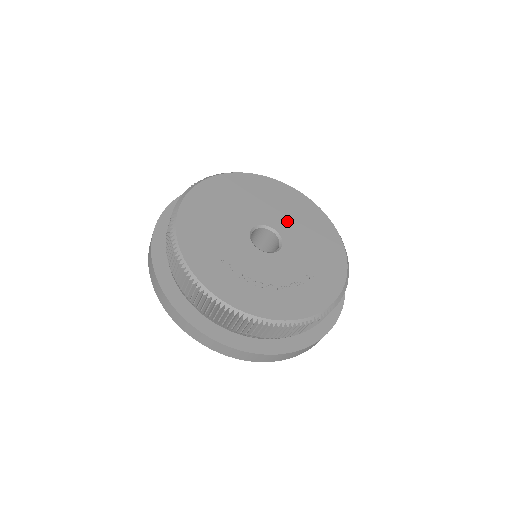
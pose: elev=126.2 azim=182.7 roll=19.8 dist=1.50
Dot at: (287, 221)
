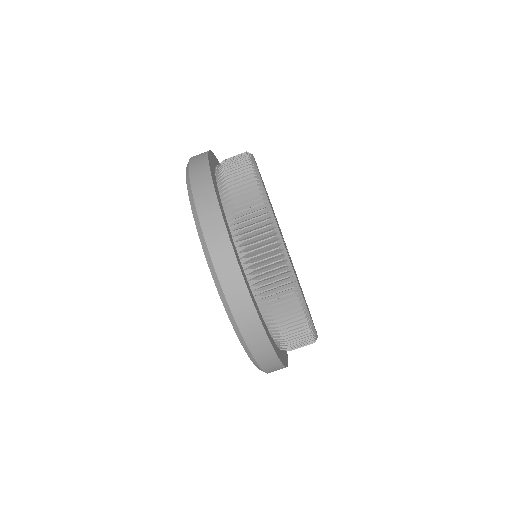
Dot at: occluded
